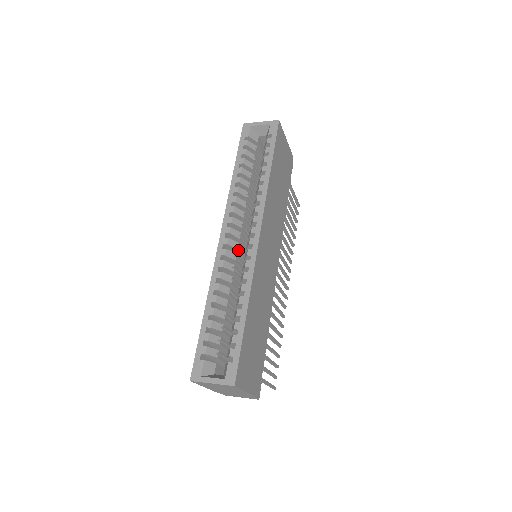
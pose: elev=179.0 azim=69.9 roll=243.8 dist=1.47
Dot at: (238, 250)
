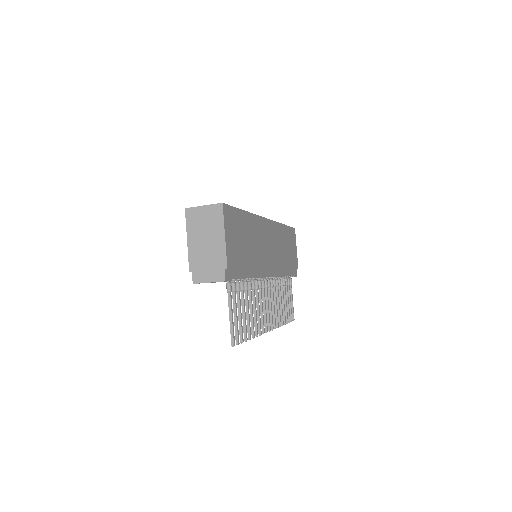
Dot at: occluded
